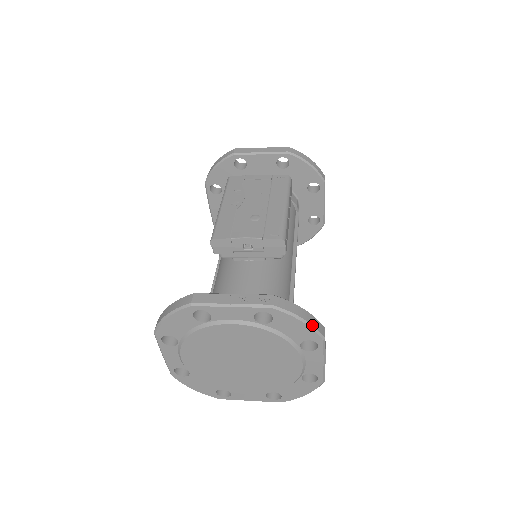
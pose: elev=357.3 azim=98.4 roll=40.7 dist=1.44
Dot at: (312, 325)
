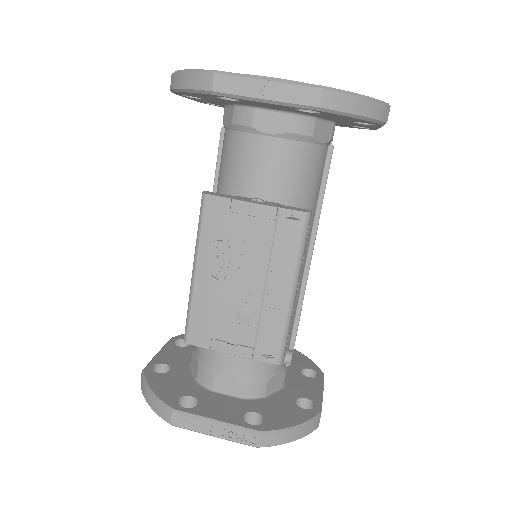
Dot at: occluded
